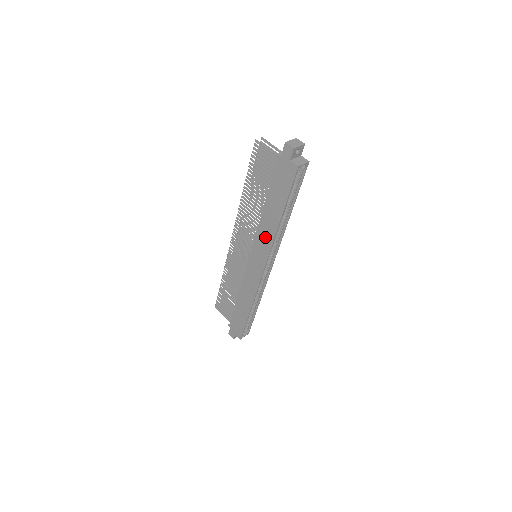
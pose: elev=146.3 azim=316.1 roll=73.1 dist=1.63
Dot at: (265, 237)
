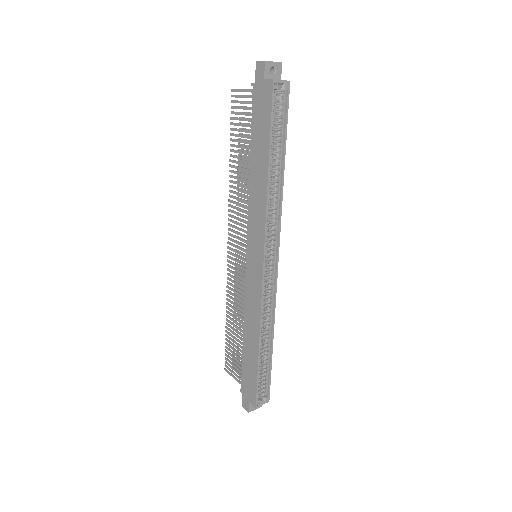
Dot at: (257, 211)
